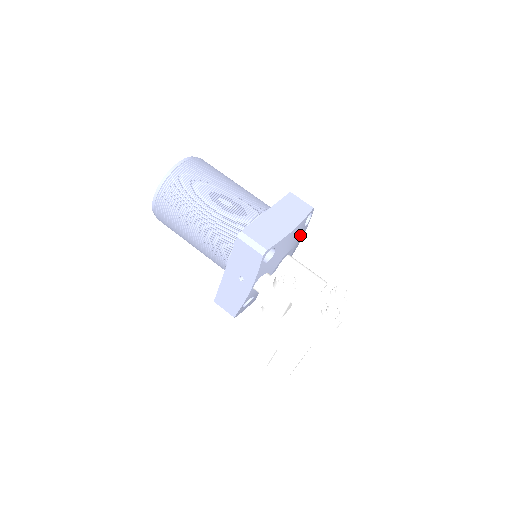
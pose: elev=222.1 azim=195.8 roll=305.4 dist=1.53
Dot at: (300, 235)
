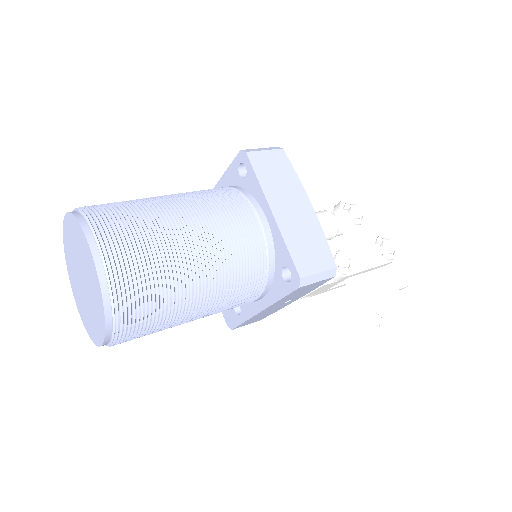
Dot at: occluded
